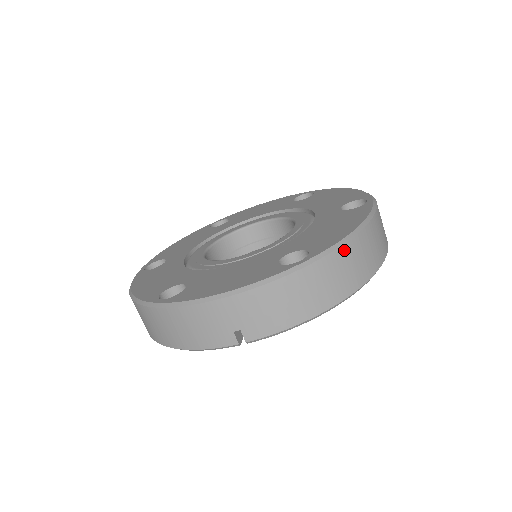
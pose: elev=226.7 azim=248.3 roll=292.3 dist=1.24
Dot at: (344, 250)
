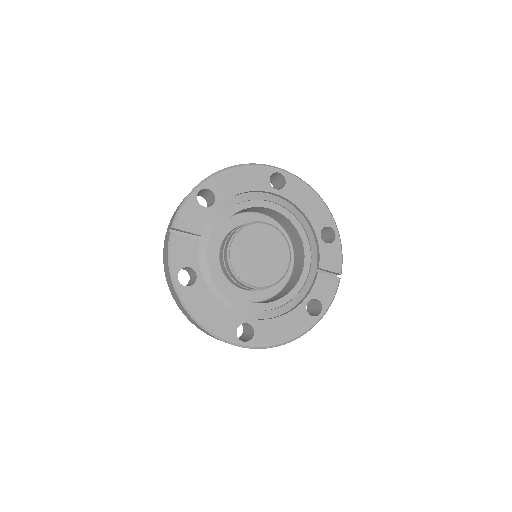
Dot at: occluded
